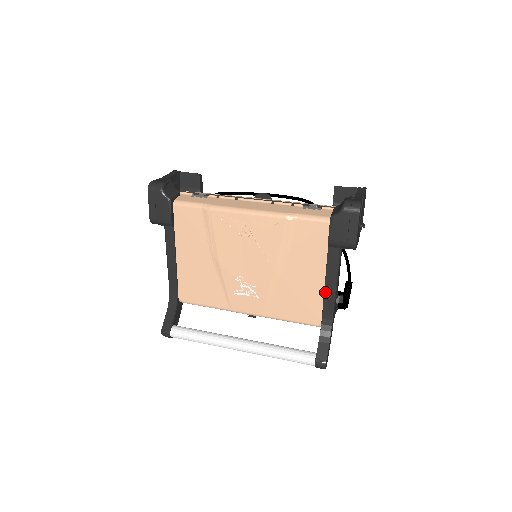
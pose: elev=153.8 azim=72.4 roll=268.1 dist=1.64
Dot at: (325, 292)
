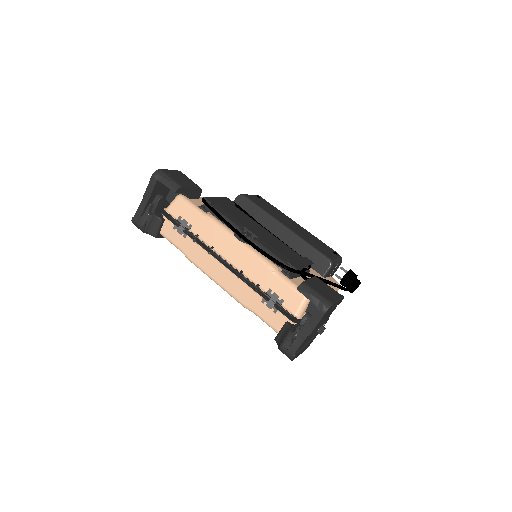
Dot at: occluded
